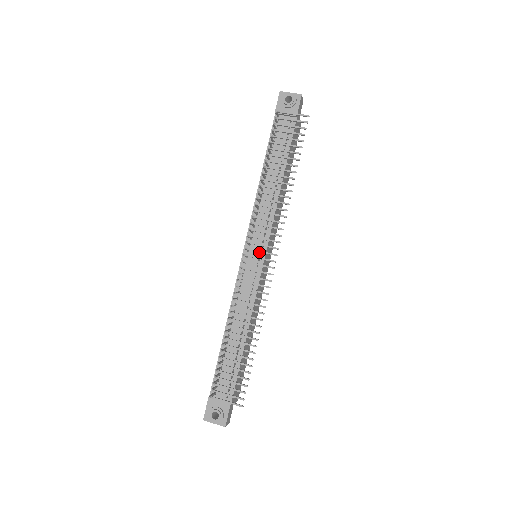
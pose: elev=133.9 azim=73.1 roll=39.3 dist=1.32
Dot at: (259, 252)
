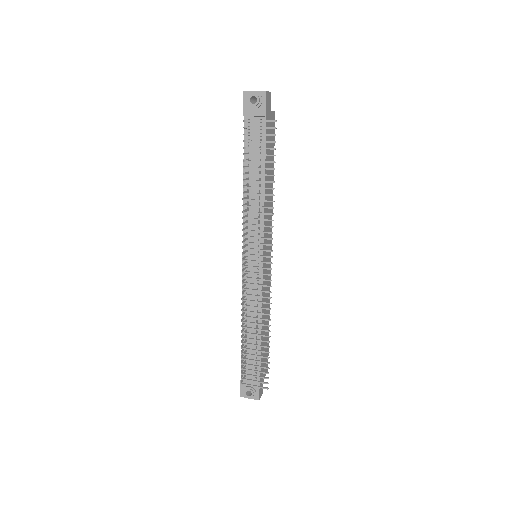
Dot at: occluded
